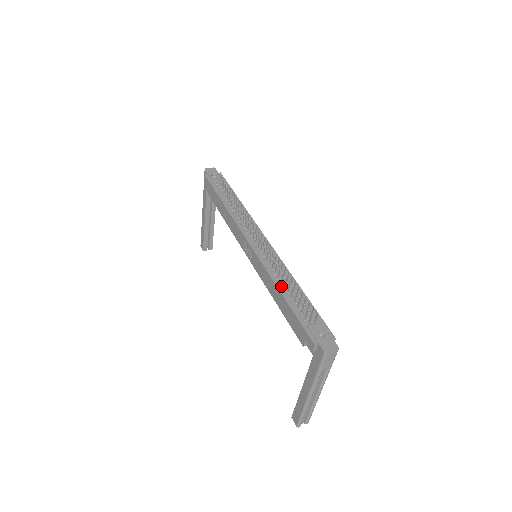
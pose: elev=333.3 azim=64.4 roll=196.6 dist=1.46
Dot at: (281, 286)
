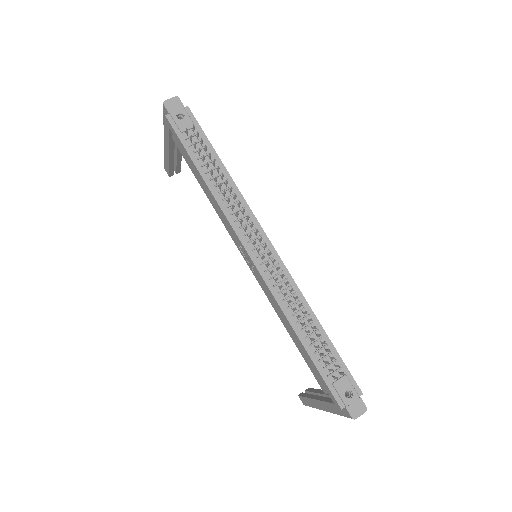
Dot at: (297, 326)
